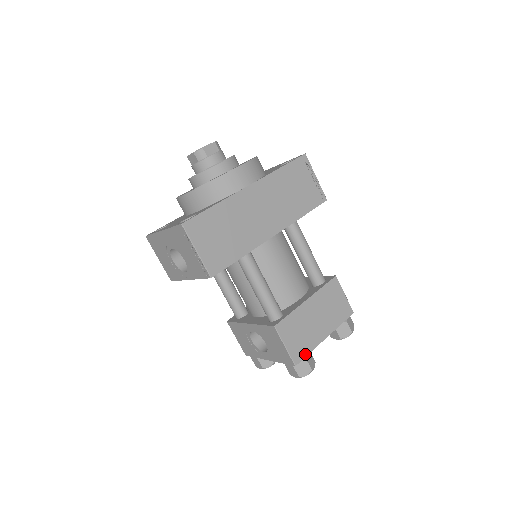
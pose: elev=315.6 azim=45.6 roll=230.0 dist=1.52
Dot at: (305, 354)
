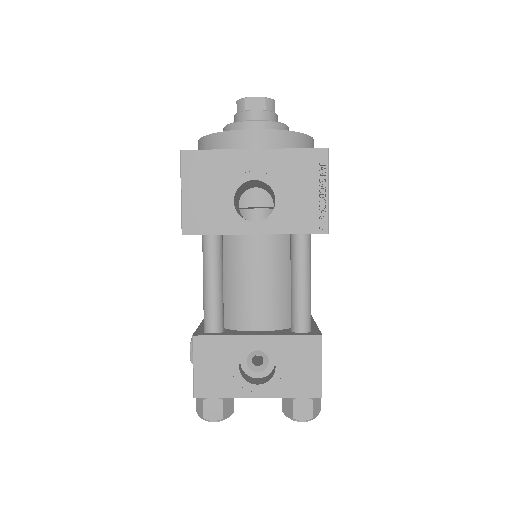
Dot at: occluded
